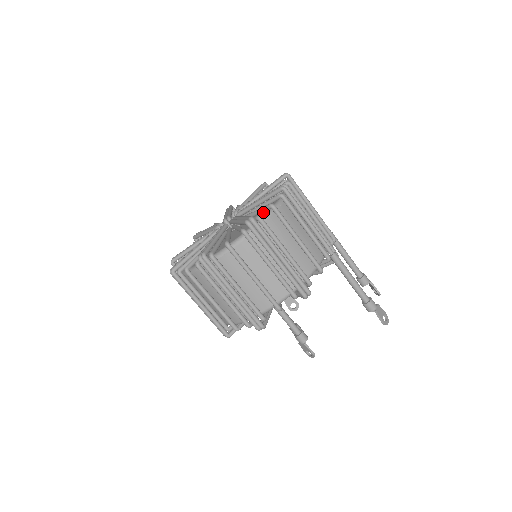
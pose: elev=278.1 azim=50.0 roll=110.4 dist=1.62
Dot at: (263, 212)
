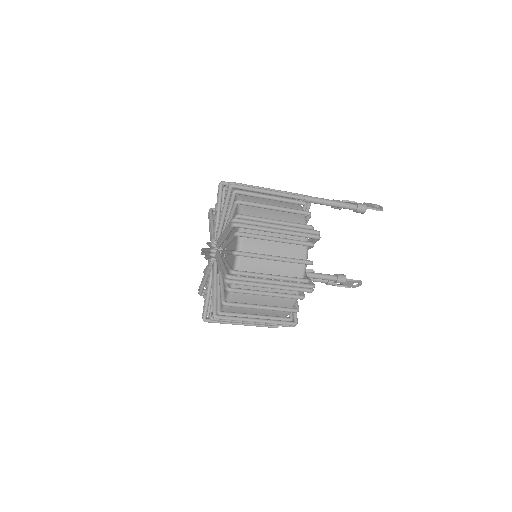
Dot at: (234, 214)
